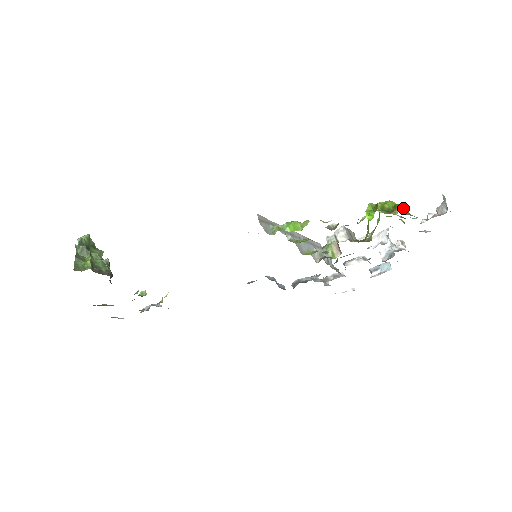
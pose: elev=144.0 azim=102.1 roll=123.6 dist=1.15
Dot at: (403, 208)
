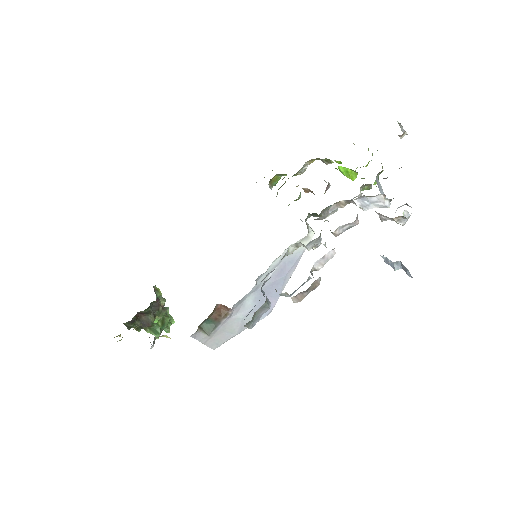
Dot at: occluded
